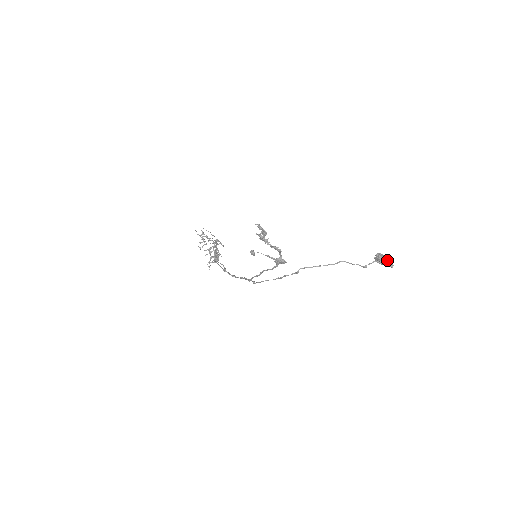
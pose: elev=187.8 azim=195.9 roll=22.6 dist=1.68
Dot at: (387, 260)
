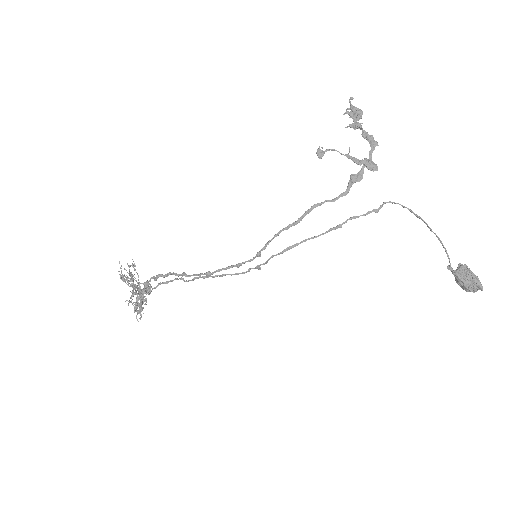
Dot at: (474, 275)
